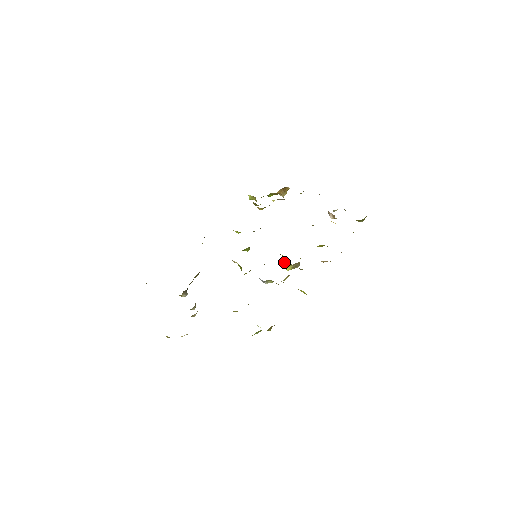
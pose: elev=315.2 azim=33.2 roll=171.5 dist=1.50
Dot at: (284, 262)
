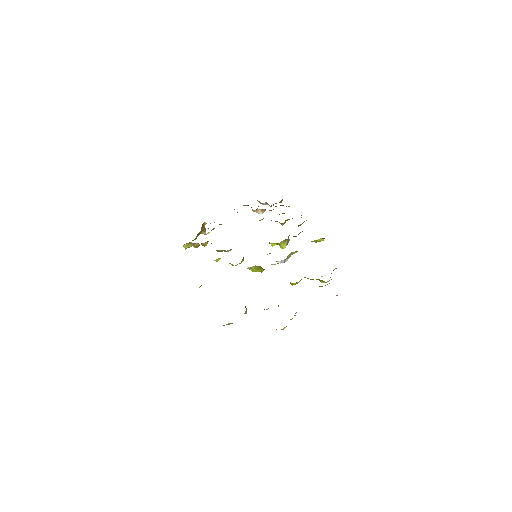
Dot at: (280, 243)
